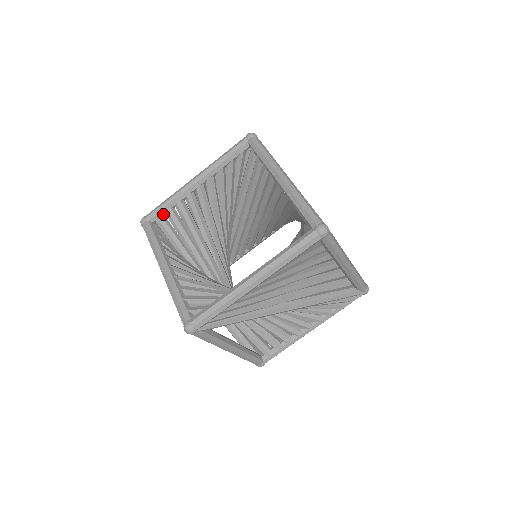
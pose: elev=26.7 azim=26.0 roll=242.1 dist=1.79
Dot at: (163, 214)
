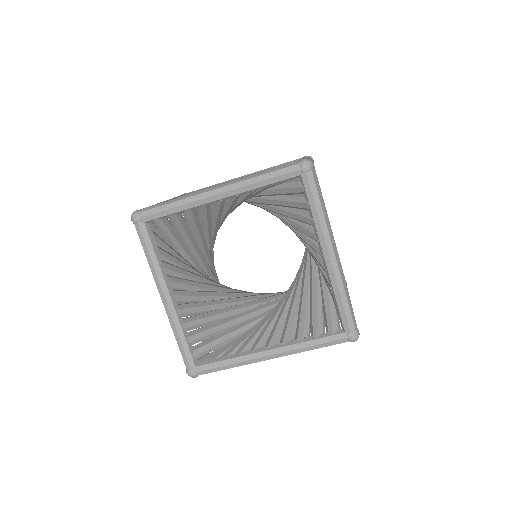
Dot at: (164, 217)
